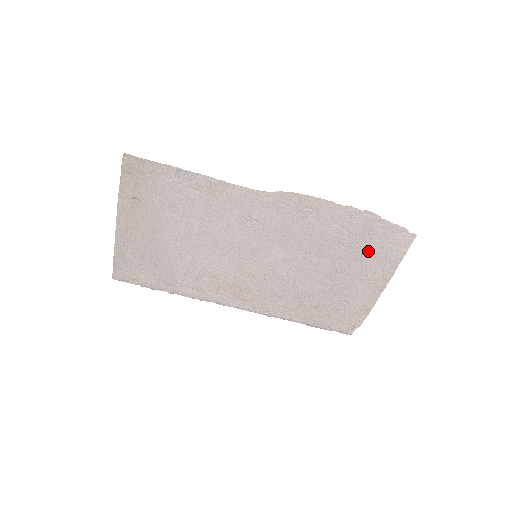
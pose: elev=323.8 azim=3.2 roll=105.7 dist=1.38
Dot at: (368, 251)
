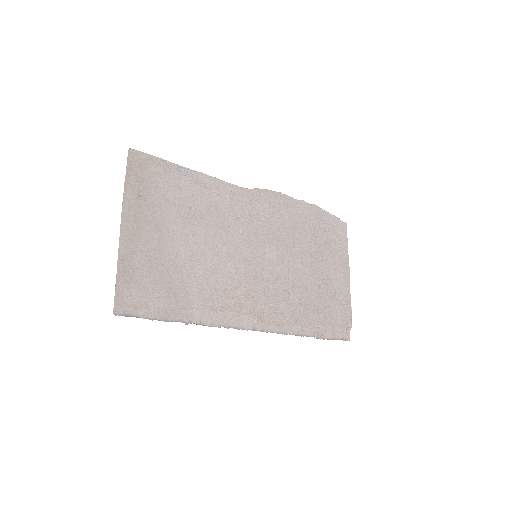
Dot at: (327, 241)
